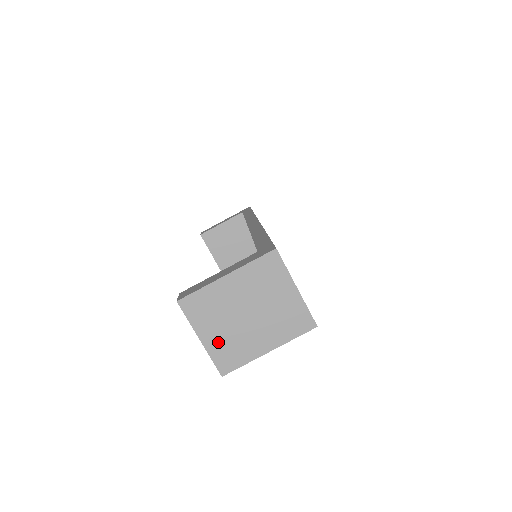
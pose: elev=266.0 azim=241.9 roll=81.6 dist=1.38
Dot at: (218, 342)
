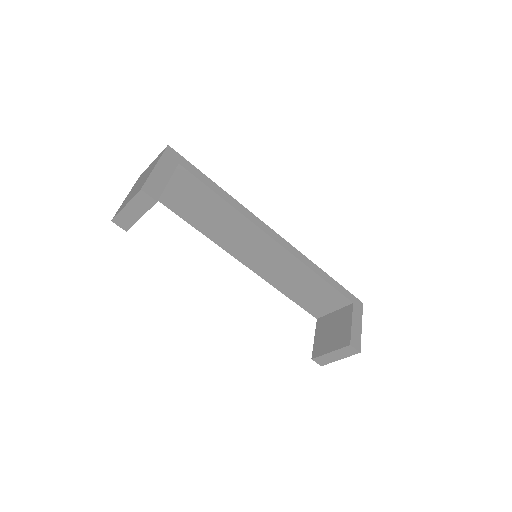
Dot at: occluded
